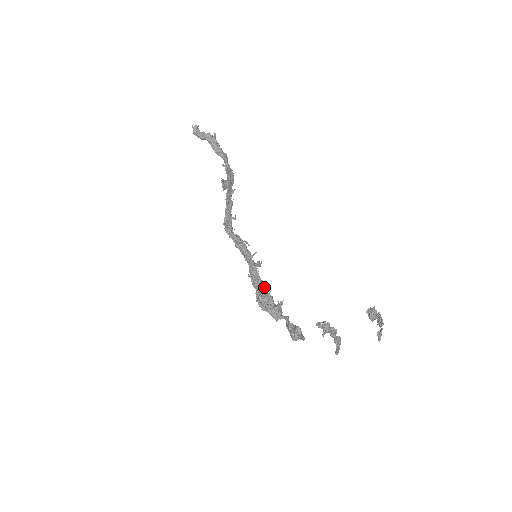
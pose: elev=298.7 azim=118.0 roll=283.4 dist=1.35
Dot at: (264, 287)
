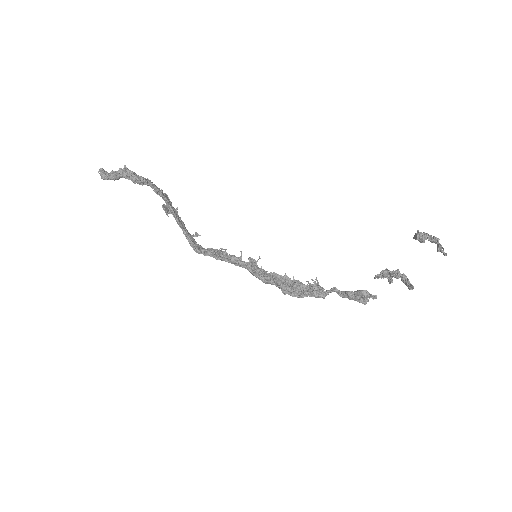
Dot at: (282, 278)
